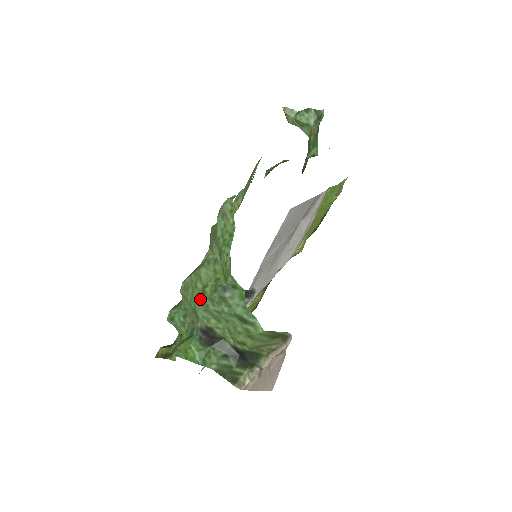
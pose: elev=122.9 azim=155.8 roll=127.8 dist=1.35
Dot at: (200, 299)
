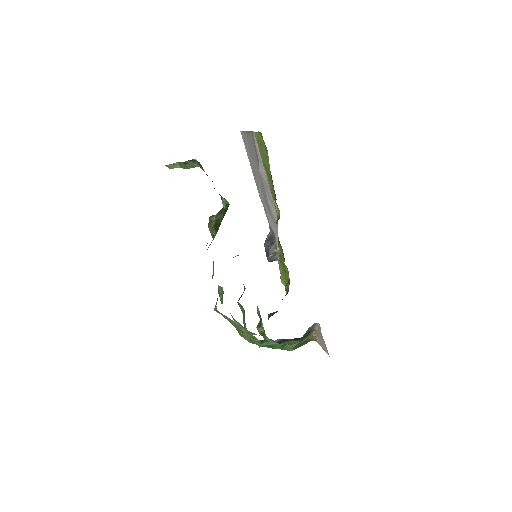
Dot at: occluded
